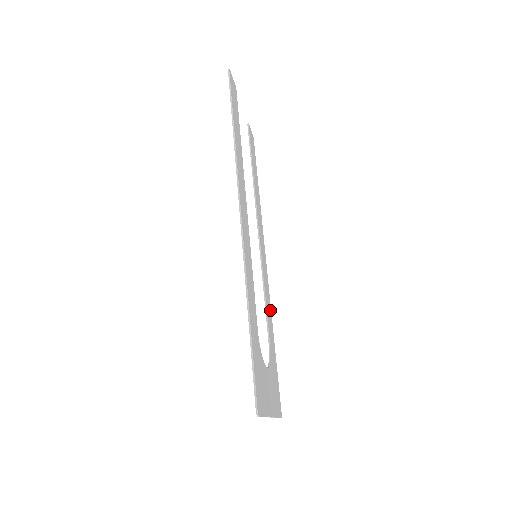
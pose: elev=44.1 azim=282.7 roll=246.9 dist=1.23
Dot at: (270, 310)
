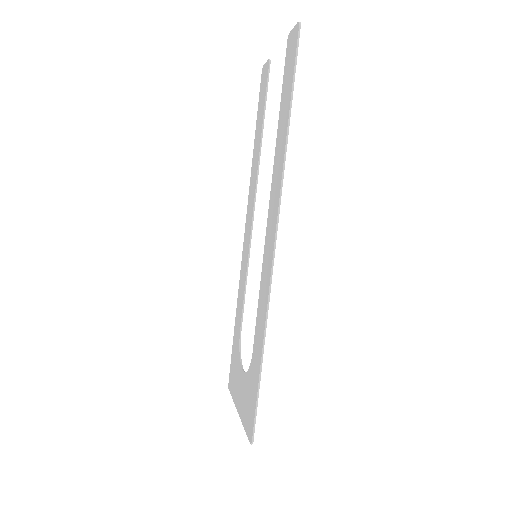
Dot at: (240, 290)
